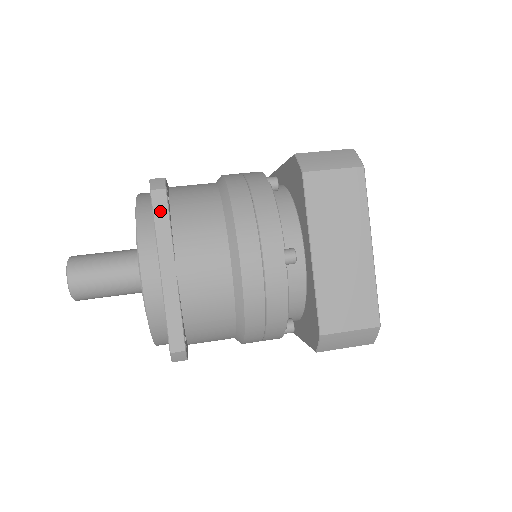
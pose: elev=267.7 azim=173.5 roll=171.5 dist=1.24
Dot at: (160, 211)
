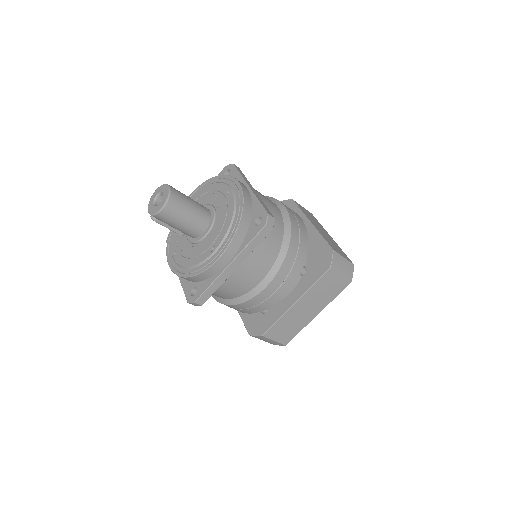
Dot at: (240, 171)
